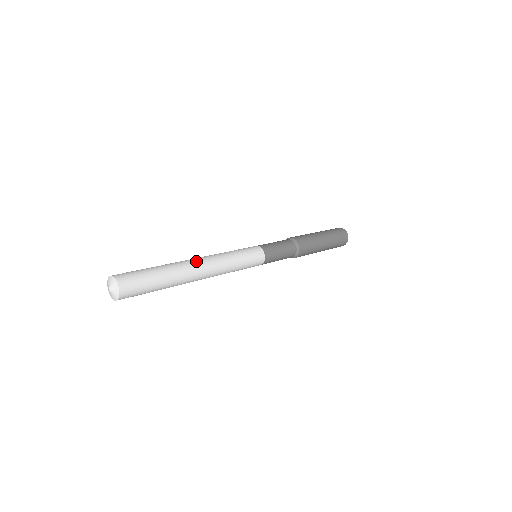
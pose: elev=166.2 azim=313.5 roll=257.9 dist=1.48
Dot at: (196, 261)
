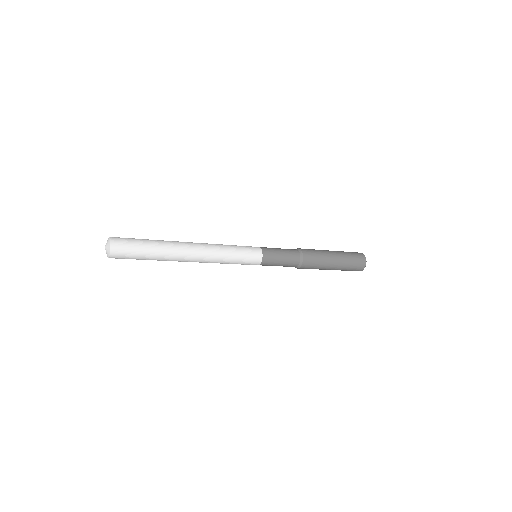
Dot at: (189, 242)
